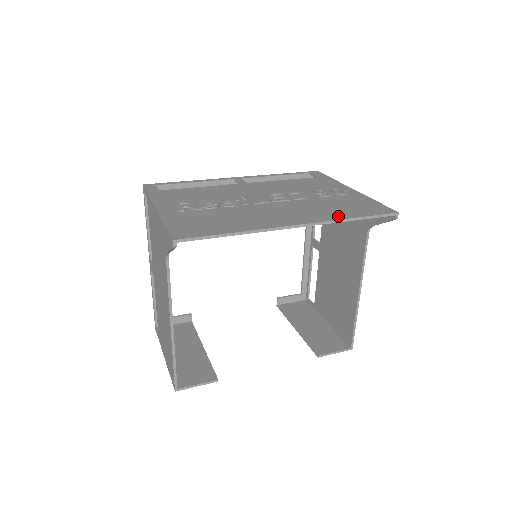
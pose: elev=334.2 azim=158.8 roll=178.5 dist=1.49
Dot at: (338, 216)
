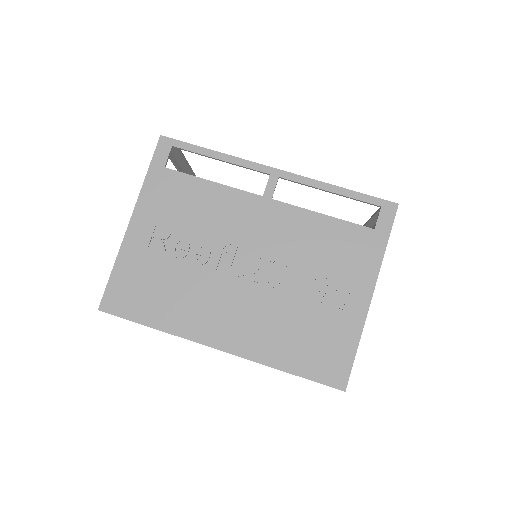
Dot at: (275, 358)
